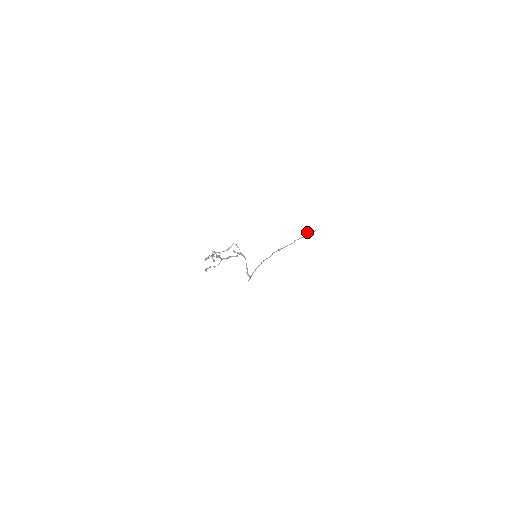
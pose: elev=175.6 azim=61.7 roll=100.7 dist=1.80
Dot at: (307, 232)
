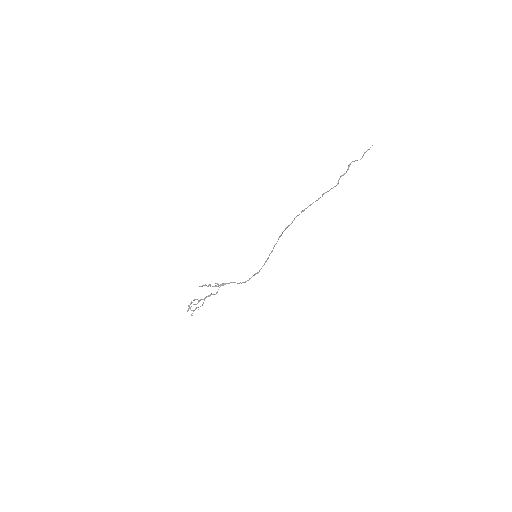
Dot at: (350, 163)
